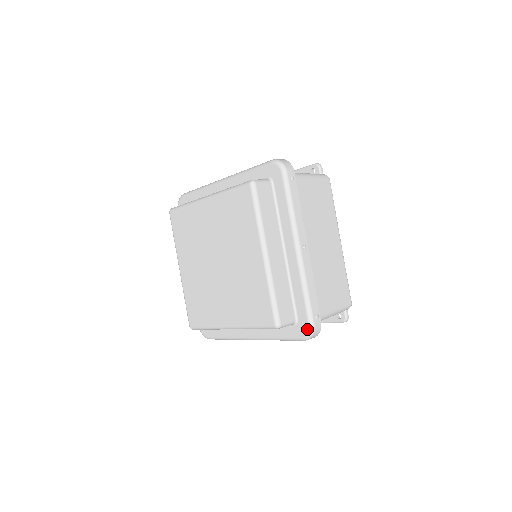
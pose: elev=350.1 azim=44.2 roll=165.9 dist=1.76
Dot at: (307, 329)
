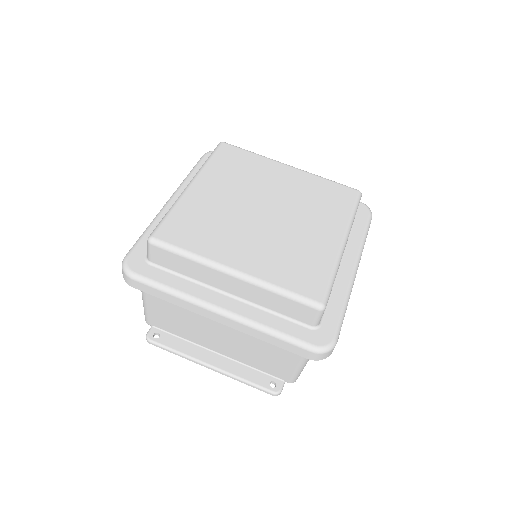
Dot at: (330, 340)
